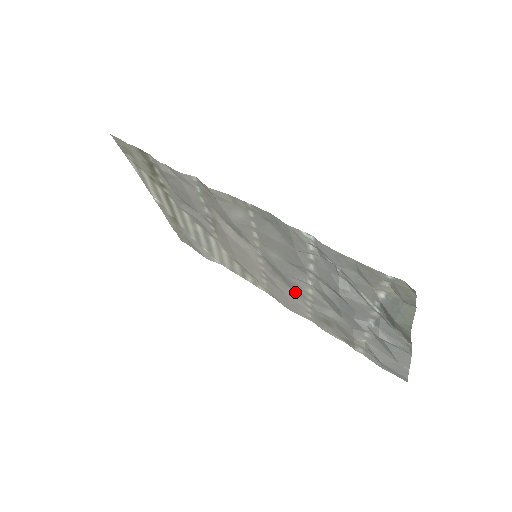
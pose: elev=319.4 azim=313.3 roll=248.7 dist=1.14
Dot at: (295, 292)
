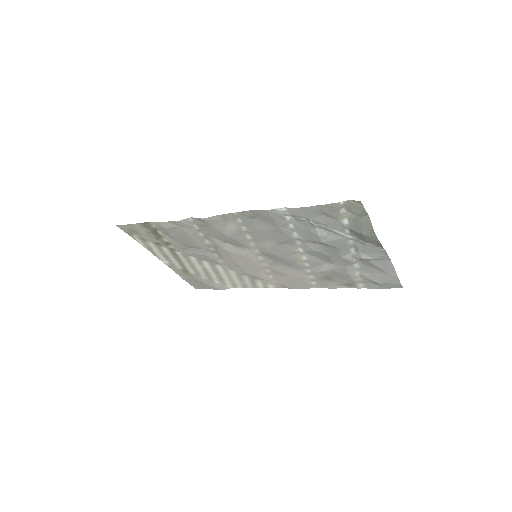
Dot at: (295, 268)
